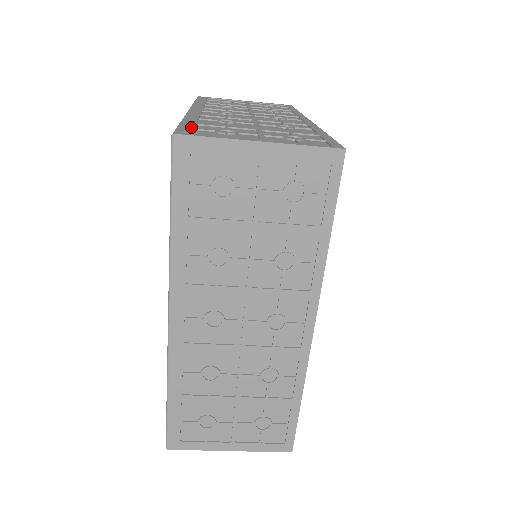
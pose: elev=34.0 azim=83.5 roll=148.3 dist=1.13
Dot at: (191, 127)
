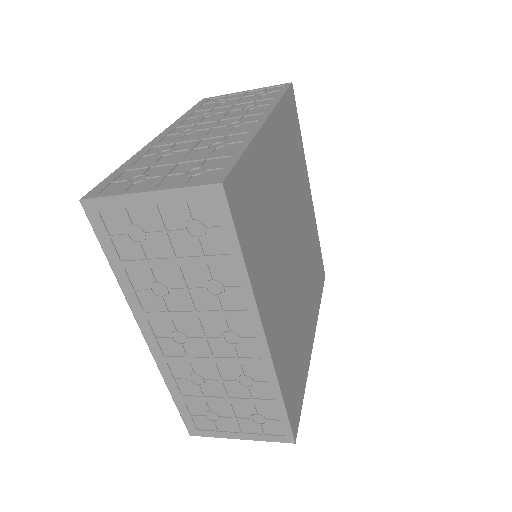
Dot at: (111, 180)
